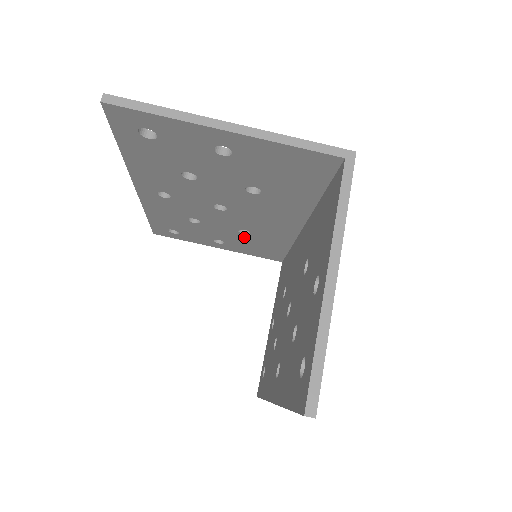
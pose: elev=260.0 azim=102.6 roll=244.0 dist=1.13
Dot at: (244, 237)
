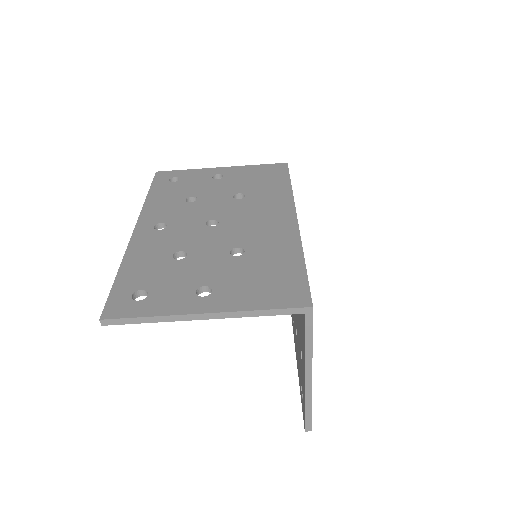
Dot at: occluded
